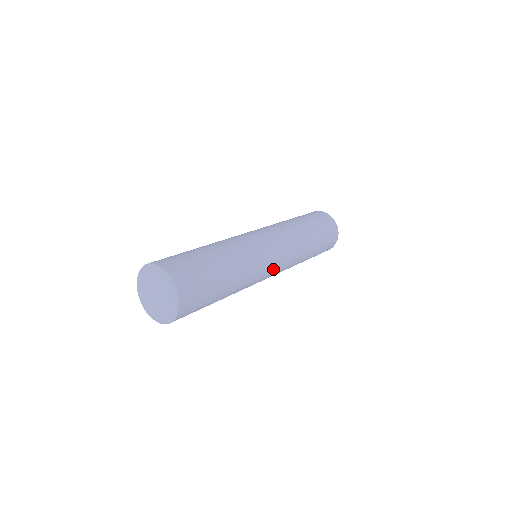
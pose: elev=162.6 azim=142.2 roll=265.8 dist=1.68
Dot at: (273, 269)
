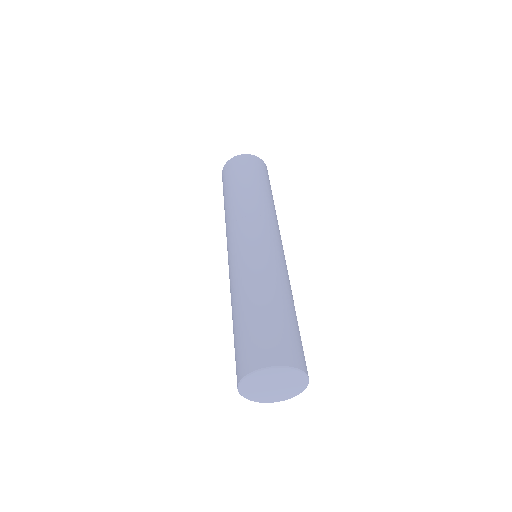
Dot at: occluded
